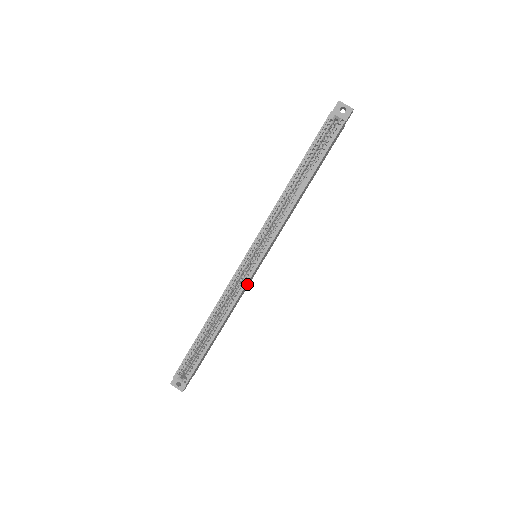
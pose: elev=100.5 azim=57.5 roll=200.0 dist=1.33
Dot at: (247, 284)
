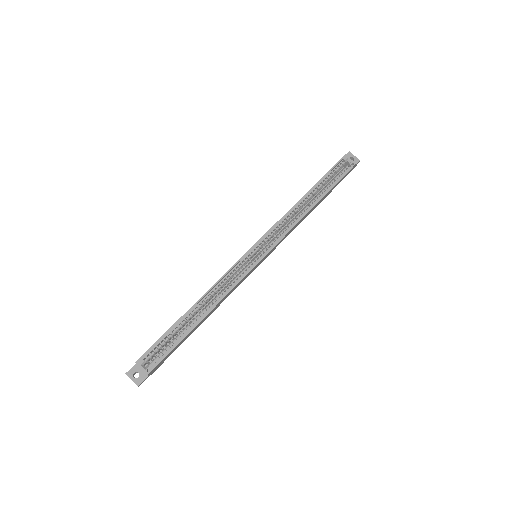
Dot at: (243, 278)
